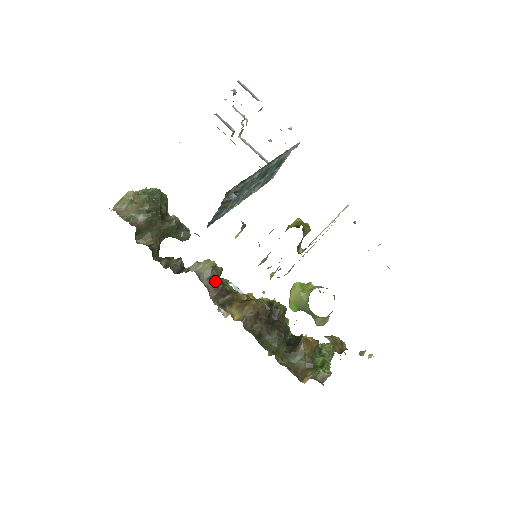
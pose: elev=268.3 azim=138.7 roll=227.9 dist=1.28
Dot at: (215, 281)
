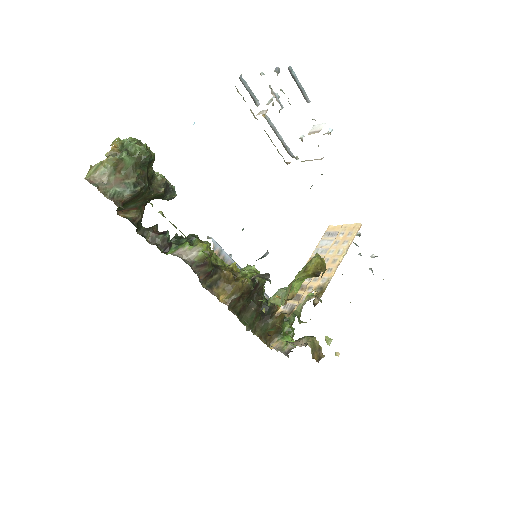
Dot at: (206, 267)
